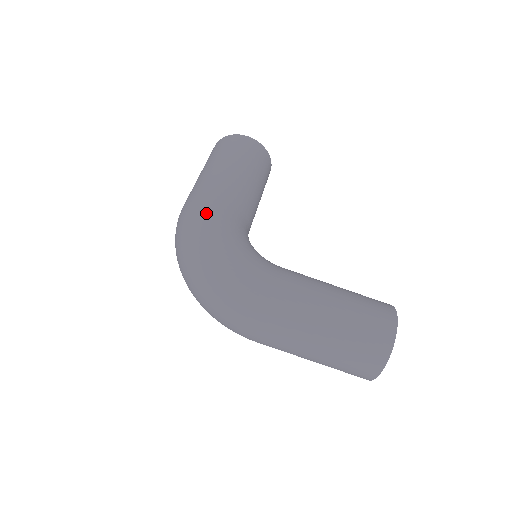
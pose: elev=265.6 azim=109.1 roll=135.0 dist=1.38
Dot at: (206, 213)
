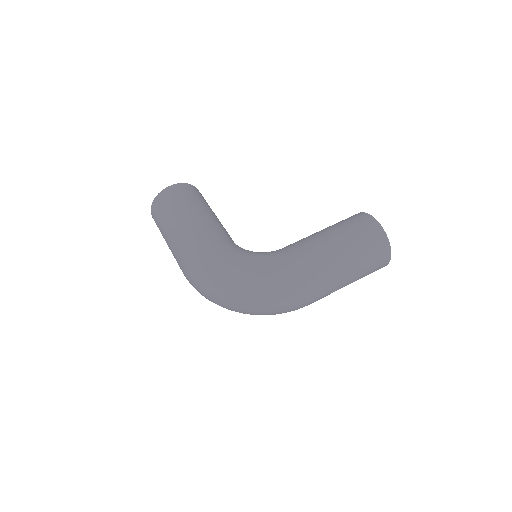
Dot at: (209, 257)
